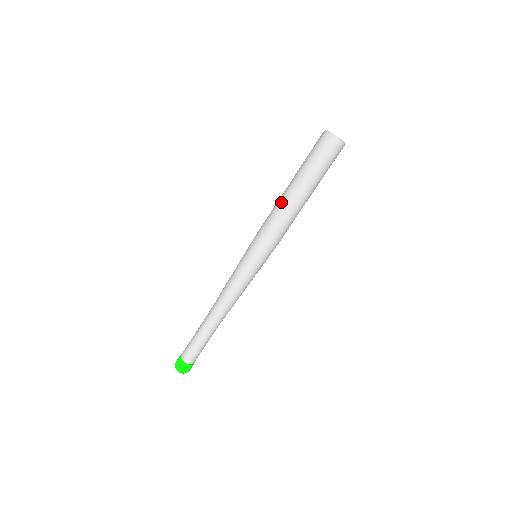
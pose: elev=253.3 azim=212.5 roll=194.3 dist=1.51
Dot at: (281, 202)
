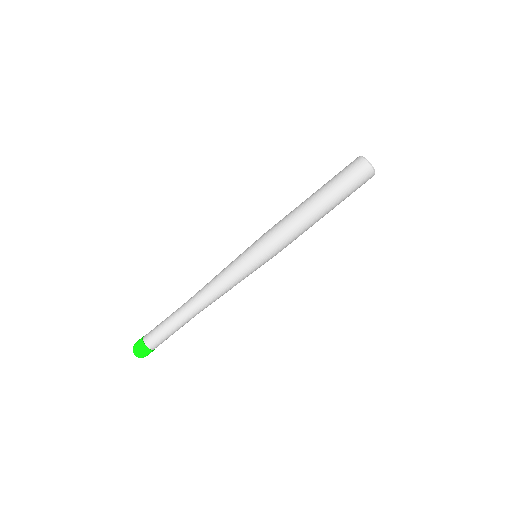
Dot at: (302, 213)
